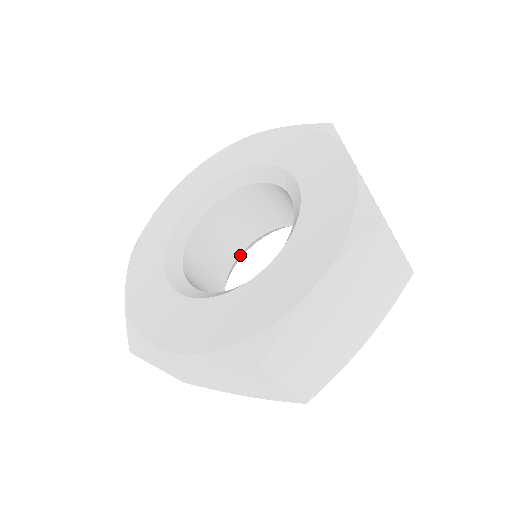
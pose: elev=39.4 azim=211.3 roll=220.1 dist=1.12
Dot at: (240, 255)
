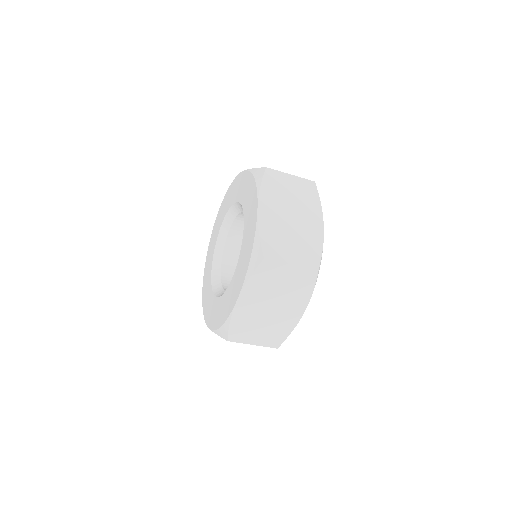
Dot at: occluded
